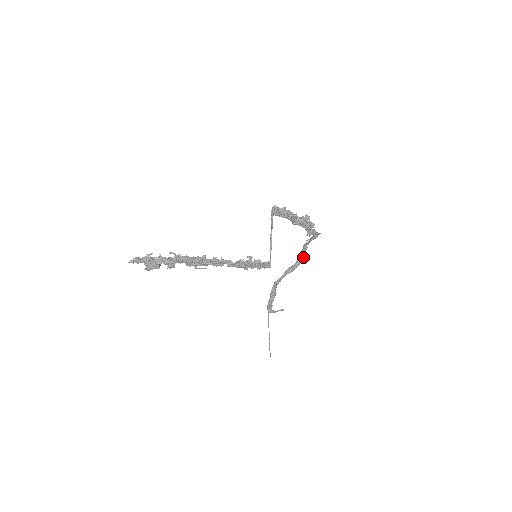
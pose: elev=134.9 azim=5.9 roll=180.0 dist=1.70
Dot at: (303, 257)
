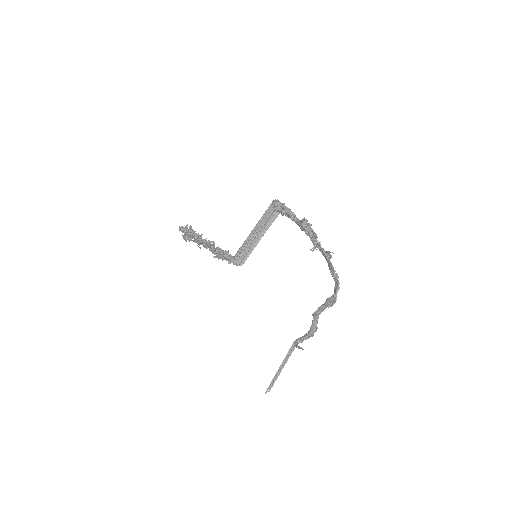
Dot at: (338, 289)
